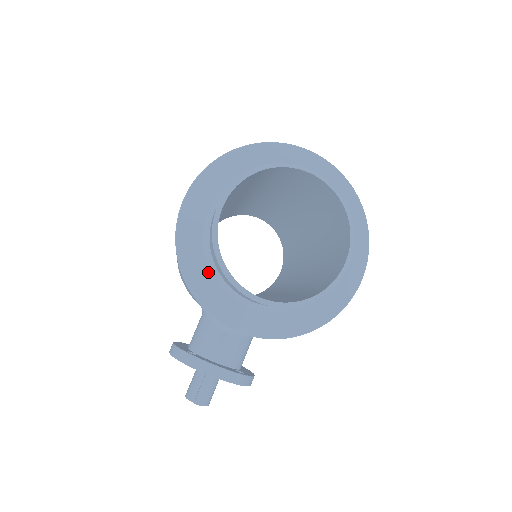
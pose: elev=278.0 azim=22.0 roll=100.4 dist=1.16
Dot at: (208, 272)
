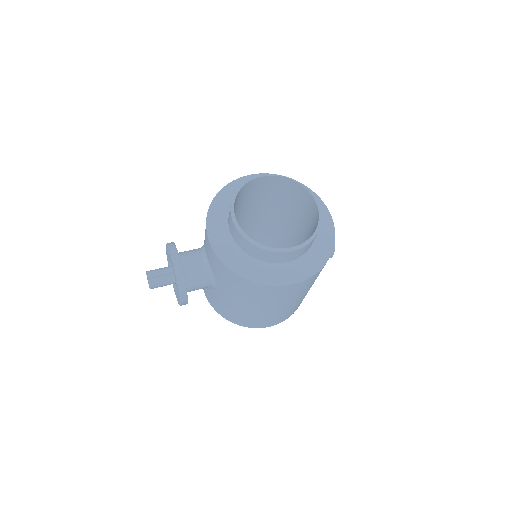
Dot at: (227, 205)
